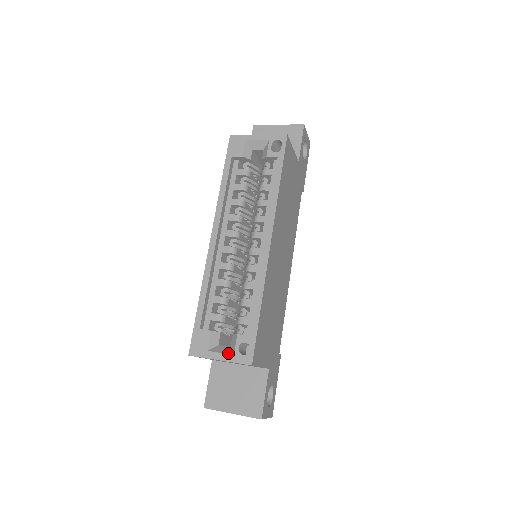
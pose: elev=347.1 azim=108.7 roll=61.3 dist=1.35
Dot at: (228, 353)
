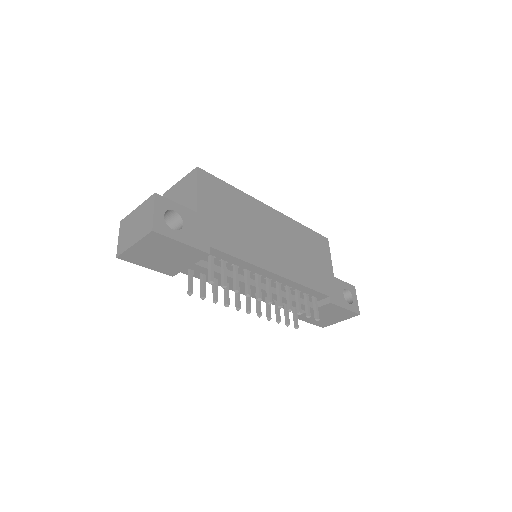
Dot at: occluded
